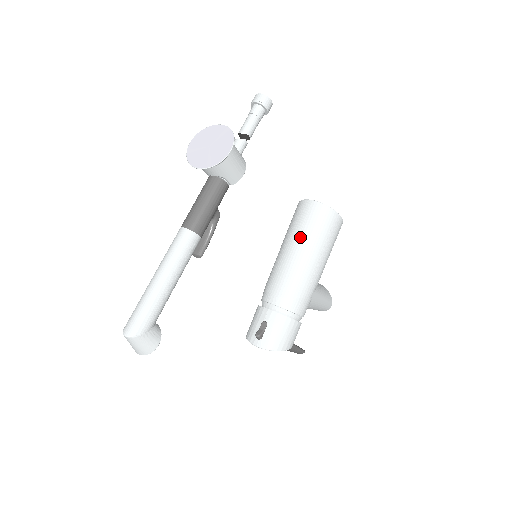
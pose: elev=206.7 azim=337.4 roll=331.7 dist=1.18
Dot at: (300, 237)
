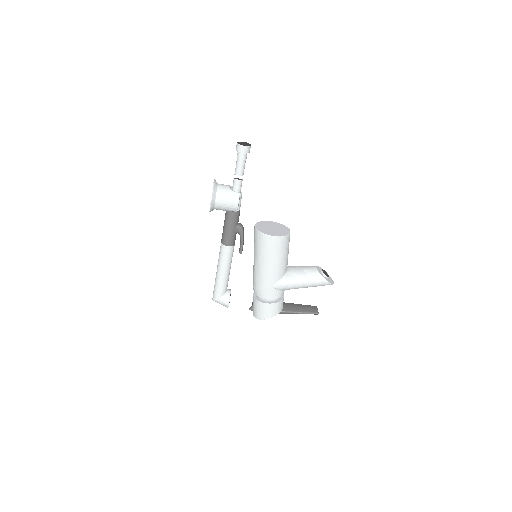
Dot at: (254, 251)
